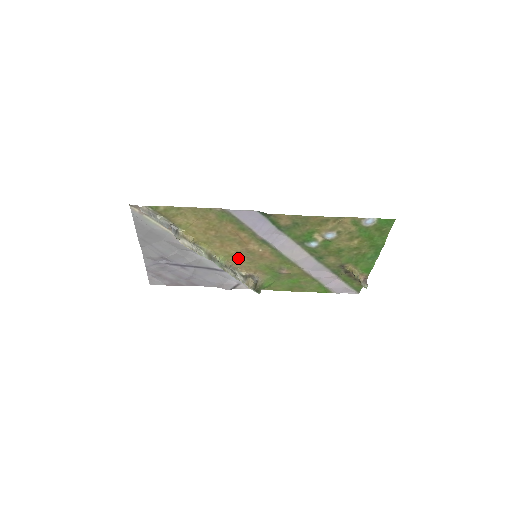
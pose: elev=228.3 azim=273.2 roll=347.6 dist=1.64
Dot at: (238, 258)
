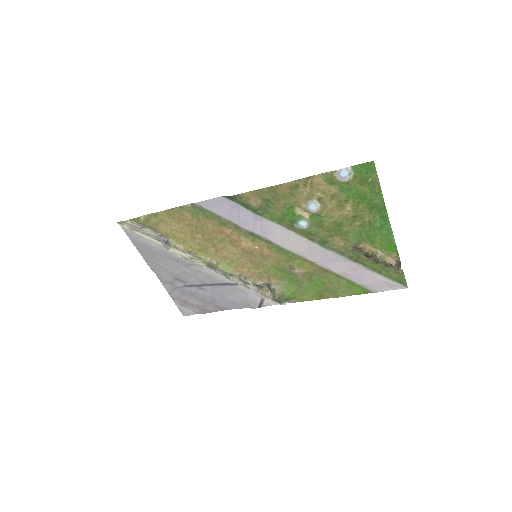
Dot at: (242, 264)
